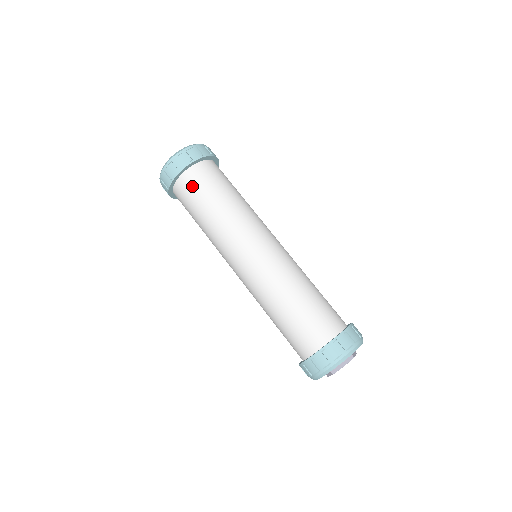
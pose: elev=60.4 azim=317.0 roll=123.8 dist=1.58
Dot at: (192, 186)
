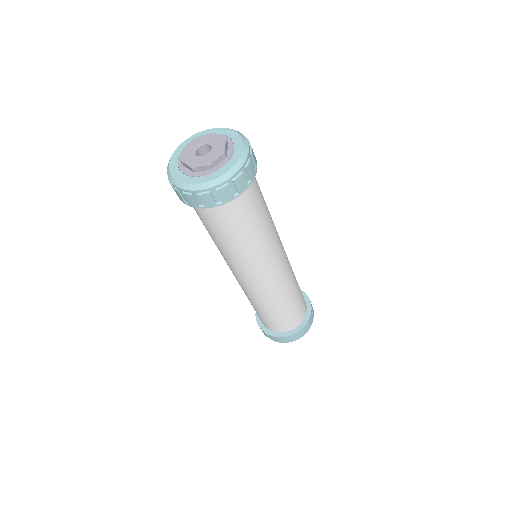
Dot at: (225, 216)
